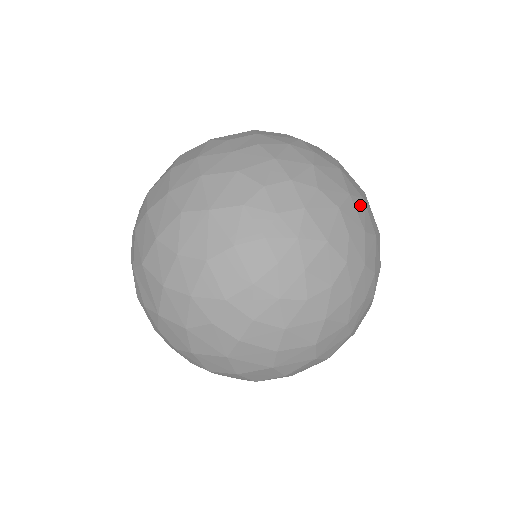
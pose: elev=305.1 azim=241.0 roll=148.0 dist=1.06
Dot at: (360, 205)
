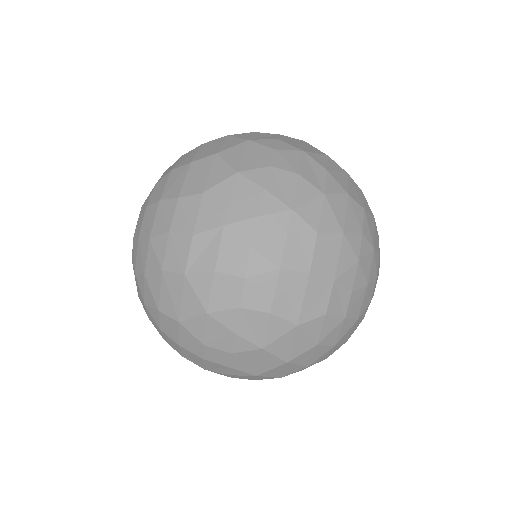
Dot at: occluded
